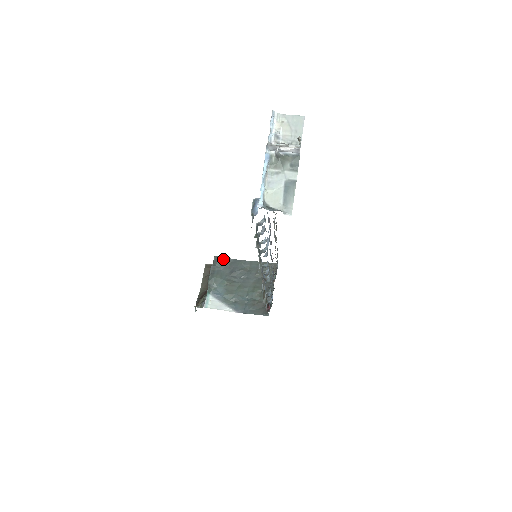
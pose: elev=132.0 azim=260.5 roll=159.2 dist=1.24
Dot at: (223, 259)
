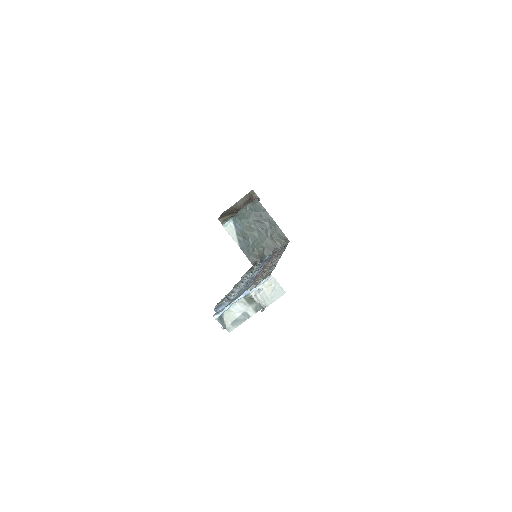
Dot at: (260, 205)
